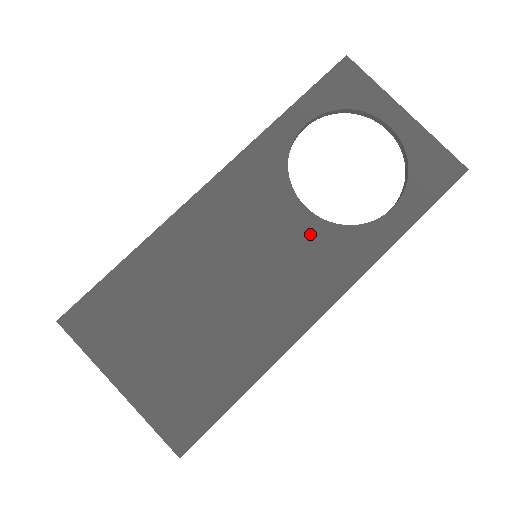
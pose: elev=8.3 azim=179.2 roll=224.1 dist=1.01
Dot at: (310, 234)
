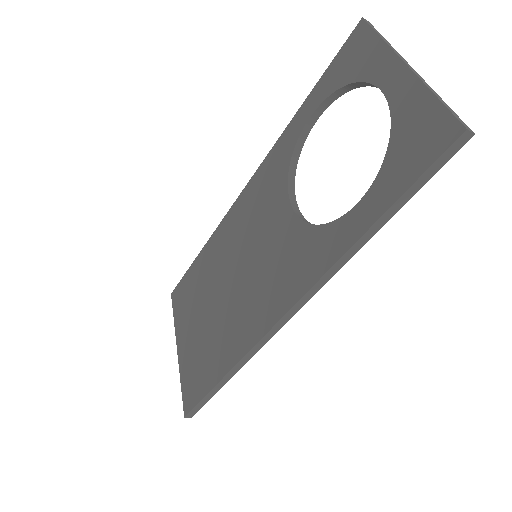
Dot at: (288, 235)
